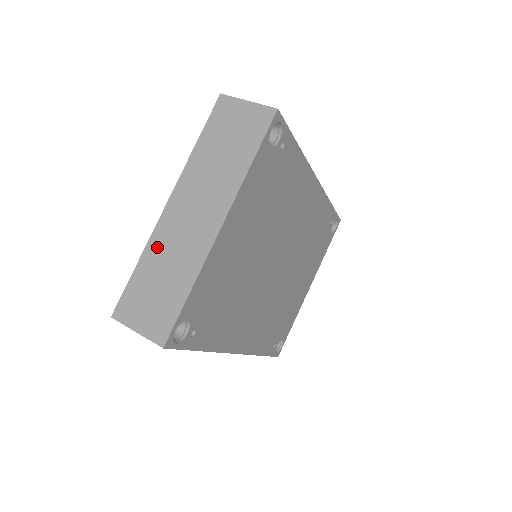
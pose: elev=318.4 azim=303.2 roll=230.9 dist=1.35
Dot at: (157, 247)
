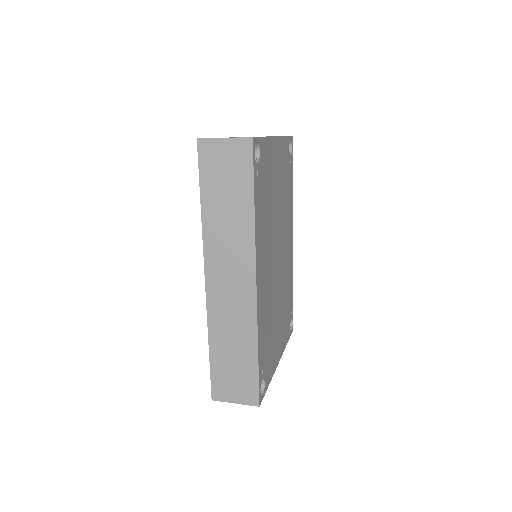
Dot at: occluded
